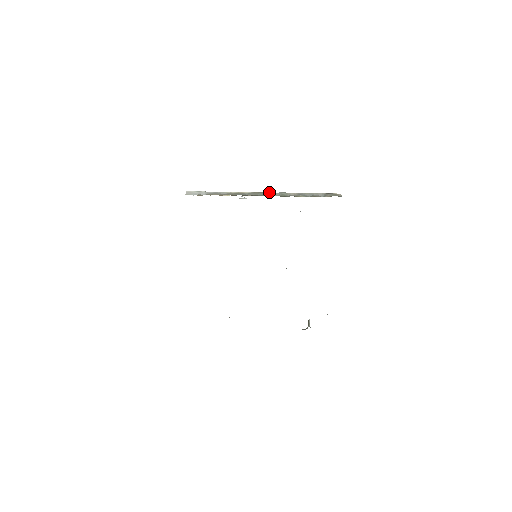
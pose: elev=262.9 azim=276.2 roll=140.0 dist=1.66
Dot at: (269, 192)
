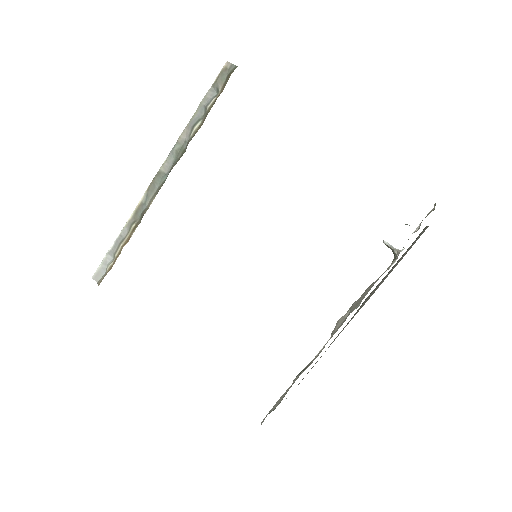
Dot at: (160, 167)
